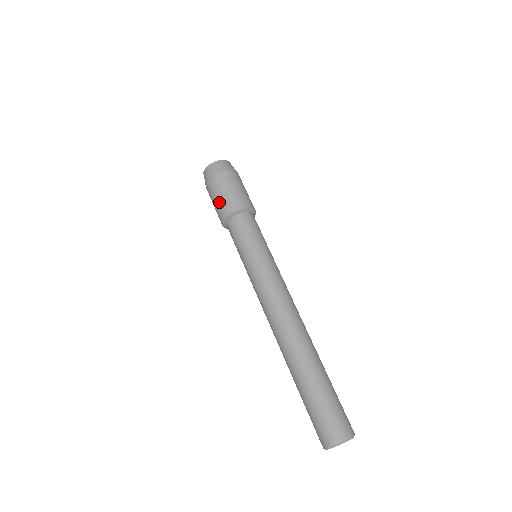
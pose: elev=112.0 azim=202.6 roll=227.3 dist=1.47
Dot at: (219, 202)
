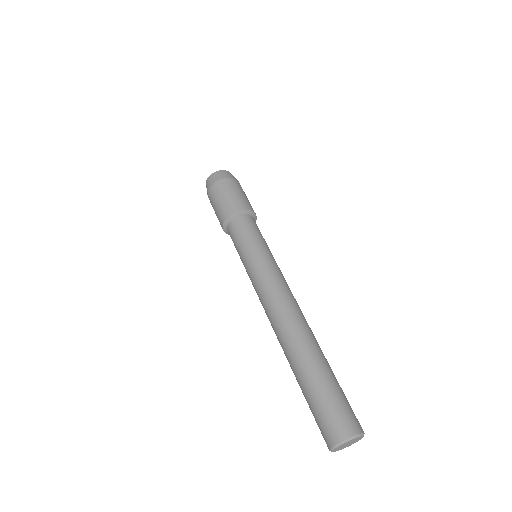
Dot at: (216, 212)
